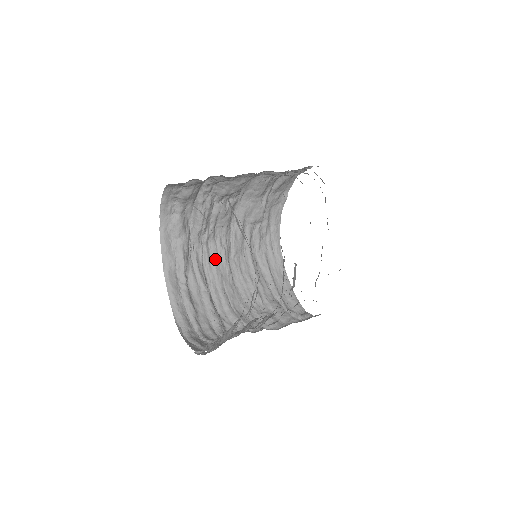
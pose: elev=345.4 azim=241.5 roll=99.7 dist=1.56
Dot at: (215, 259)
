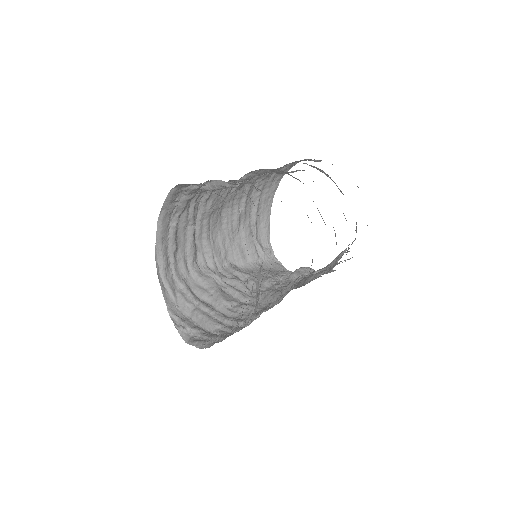
Dot at: (214, 199)
